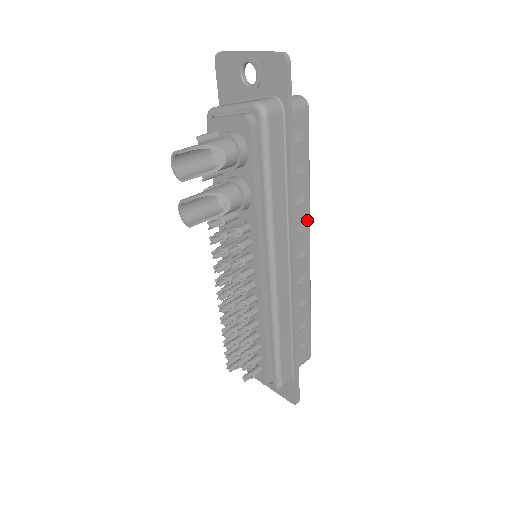
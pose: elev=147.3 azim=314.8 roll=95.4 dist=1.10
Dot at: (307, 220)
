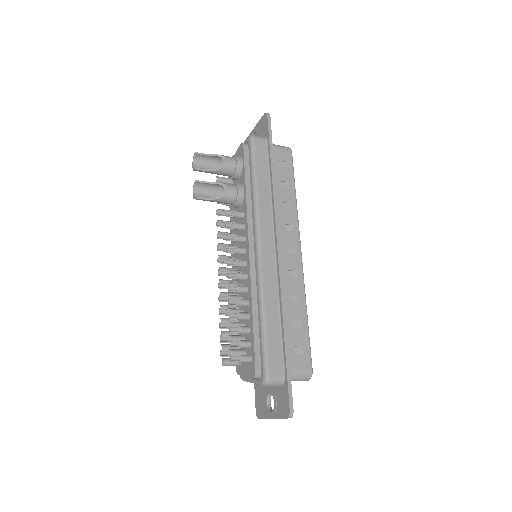
Dot at: (295, 224)
